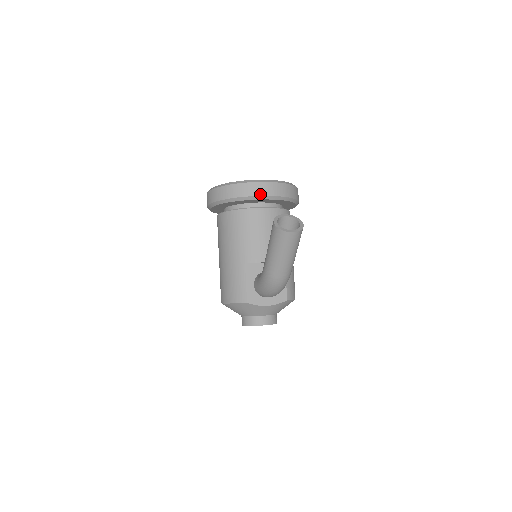
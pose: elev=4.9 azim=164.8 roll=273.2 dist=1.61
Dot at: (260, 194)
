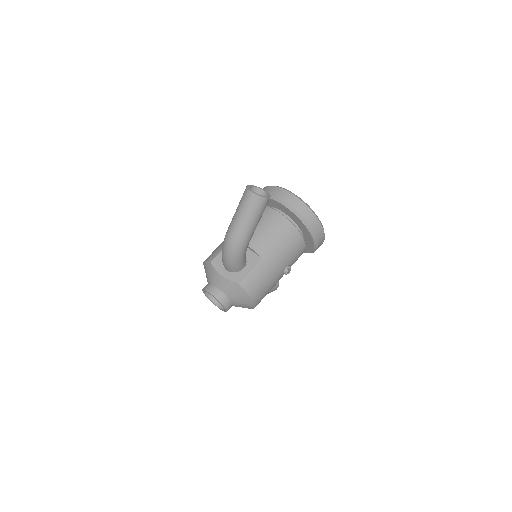
Dot at: (281, 198)
